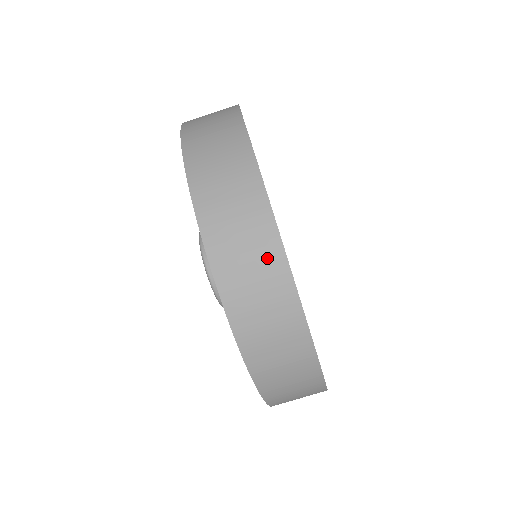
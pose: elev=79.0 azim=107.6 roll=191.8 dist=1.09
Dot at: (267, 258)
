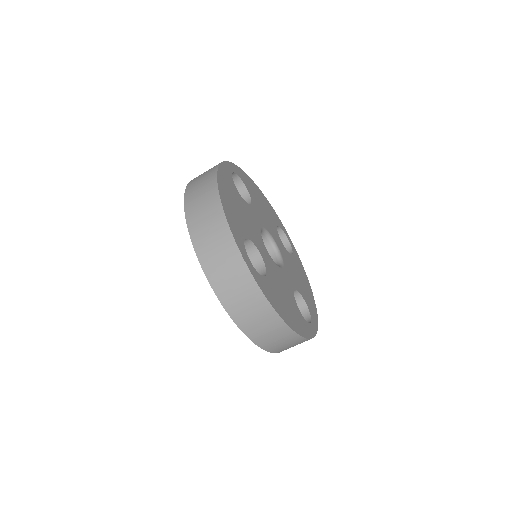
Dot at: occluded
